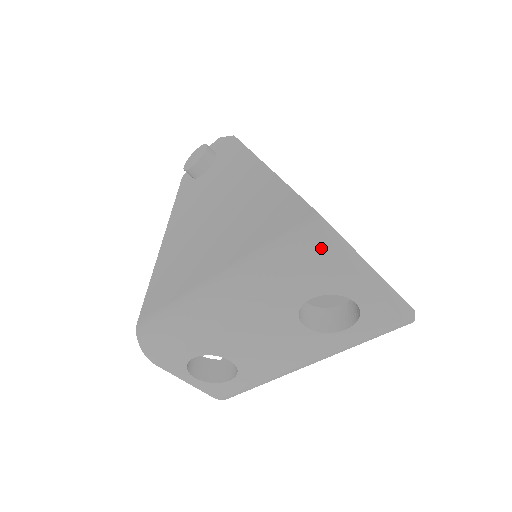
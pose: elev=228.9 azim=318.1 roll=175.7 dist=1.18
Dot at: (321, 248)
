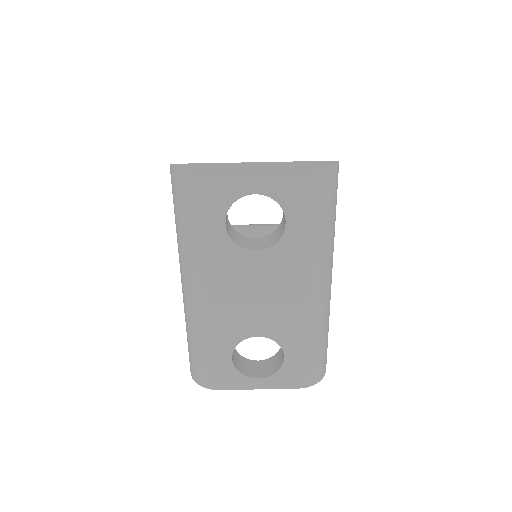
Dot at: (182, 180)
